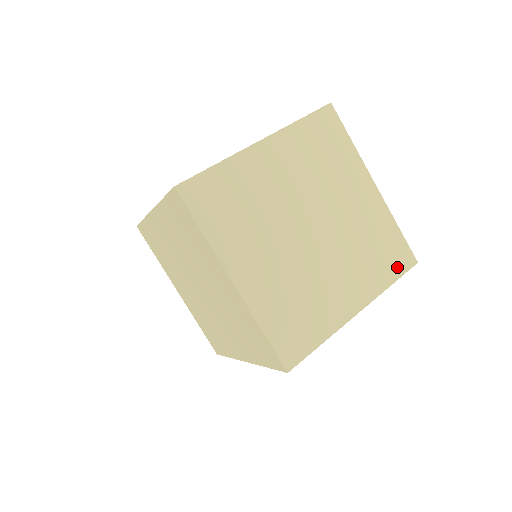
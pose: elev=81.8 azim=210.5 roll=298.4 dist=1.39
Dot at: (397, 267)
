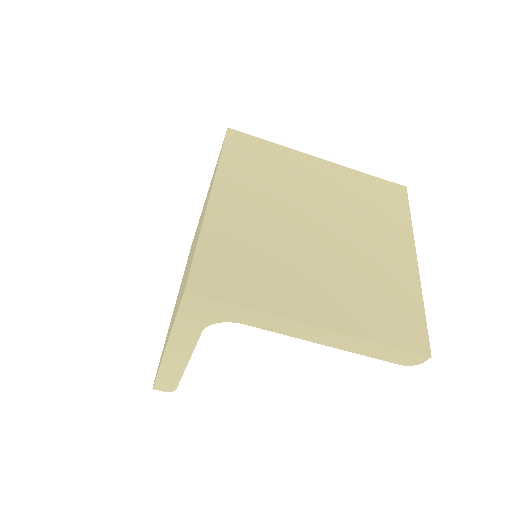
Dot at: (398, 335)
